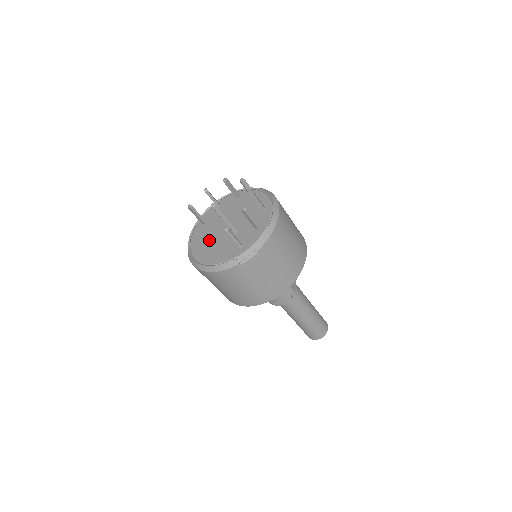
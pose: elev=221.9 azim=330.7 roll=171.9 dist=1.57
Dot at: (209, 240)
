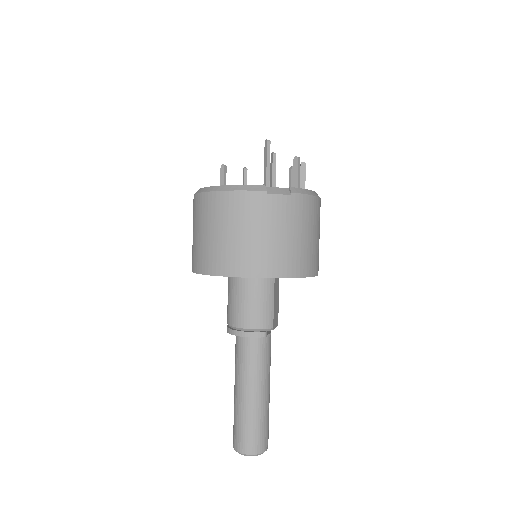
Dot at: occluded
